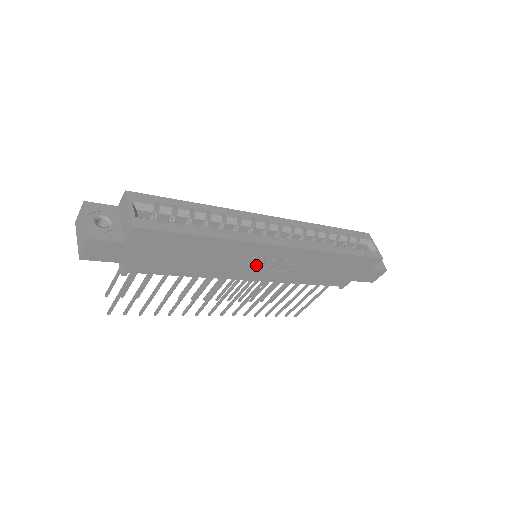
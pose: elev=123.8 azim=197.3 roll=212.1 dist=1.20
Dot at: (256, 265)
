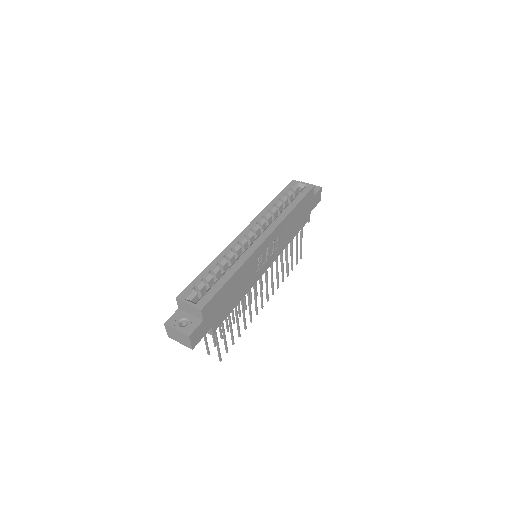
Dot at: (262, 261)
